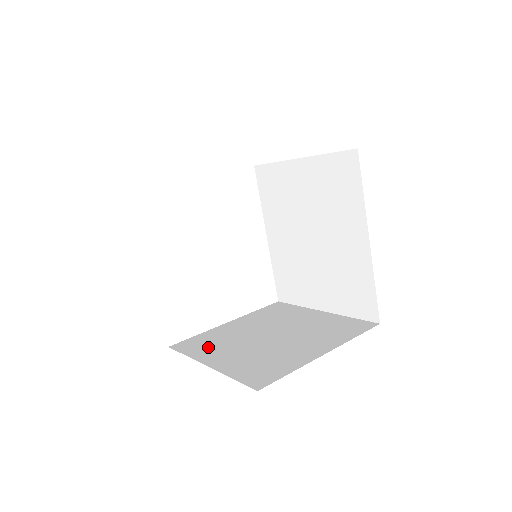
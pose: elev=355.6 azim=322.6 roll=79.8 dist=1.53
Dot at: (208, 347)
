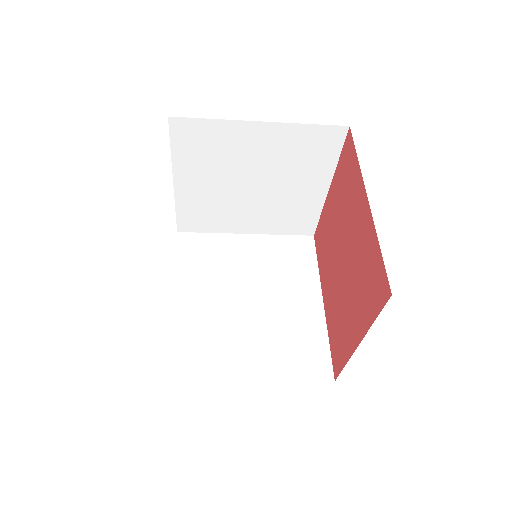
Dot at: occluded
